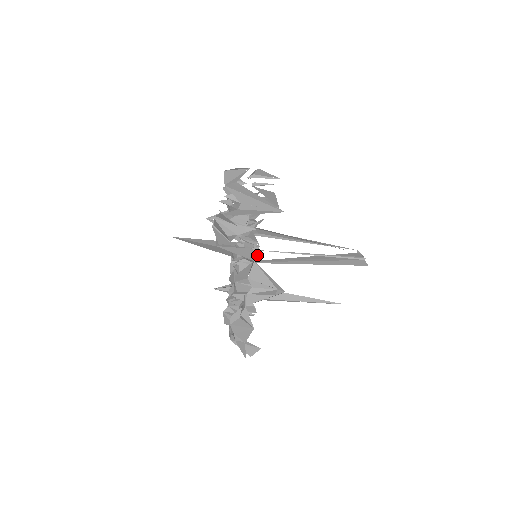
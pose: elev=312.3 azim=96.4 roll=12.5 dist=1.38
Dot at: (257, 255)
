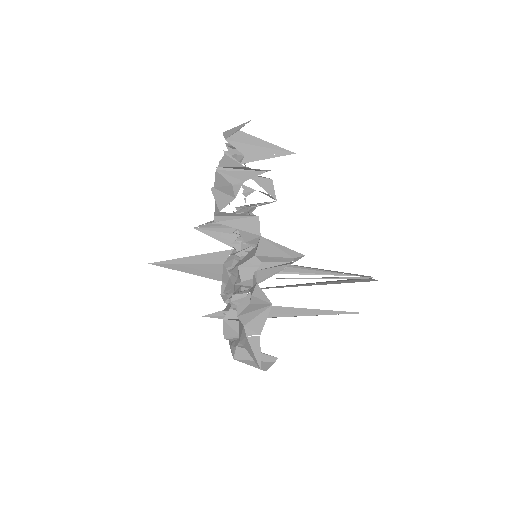
Dot at: occluded
